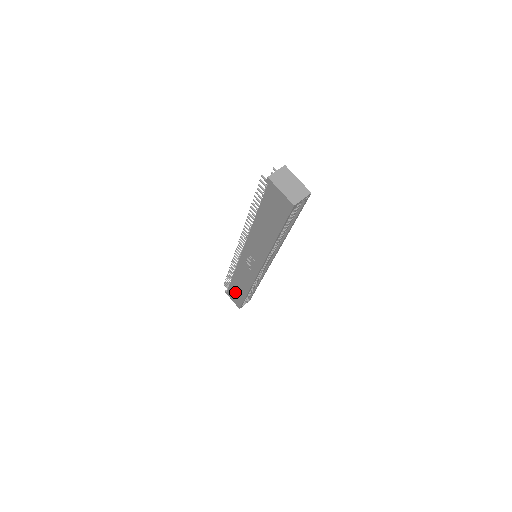
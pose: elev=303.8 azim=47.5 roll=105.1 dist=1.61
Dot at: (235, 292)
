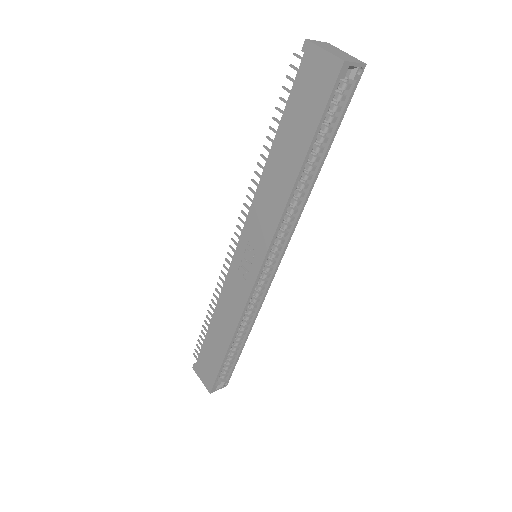
Dot at: (209, 355)
